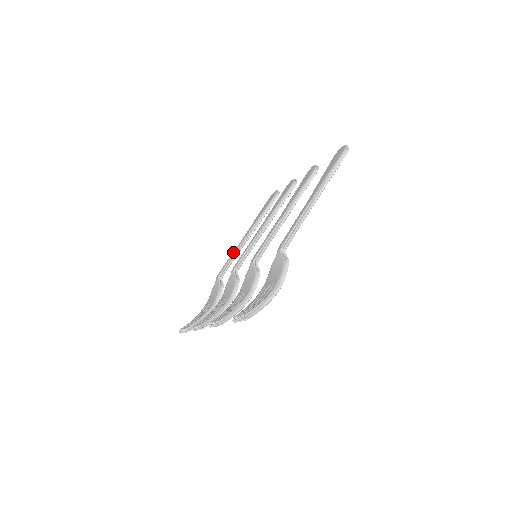
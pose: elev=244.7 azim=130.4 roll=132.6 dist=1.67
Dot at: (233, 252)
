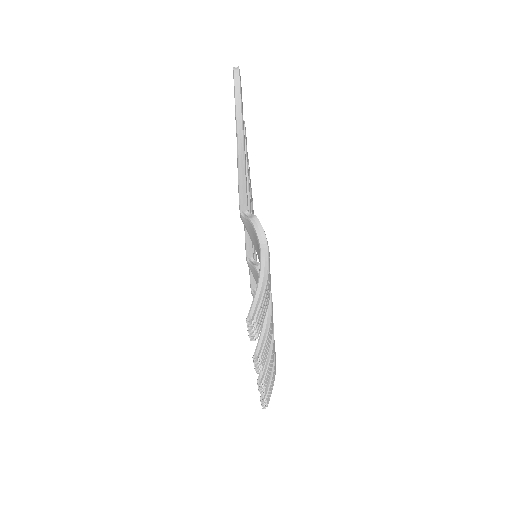
Dot at: occluded
